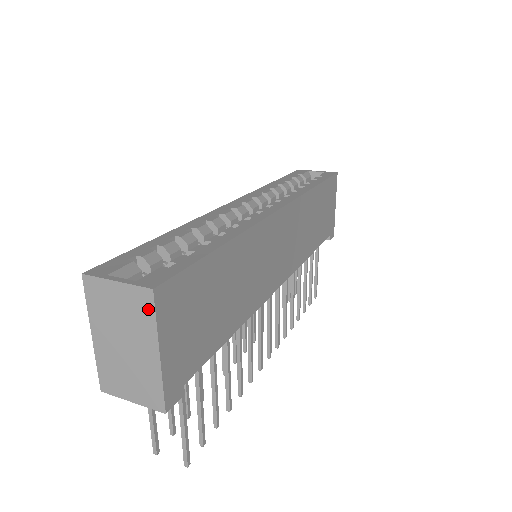
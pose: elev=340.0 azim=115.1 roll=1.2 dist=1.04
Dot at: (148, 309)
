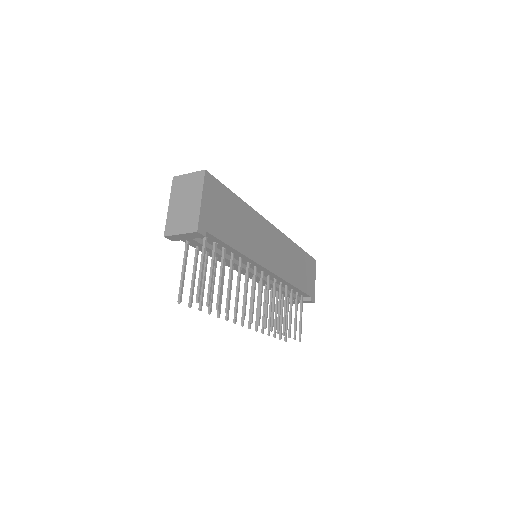
Dot at: (201, 180)
